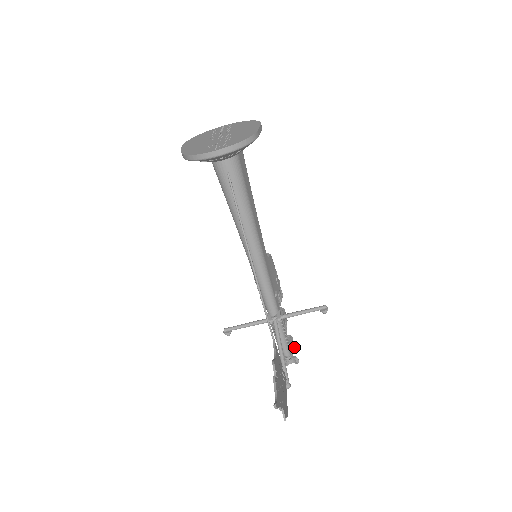
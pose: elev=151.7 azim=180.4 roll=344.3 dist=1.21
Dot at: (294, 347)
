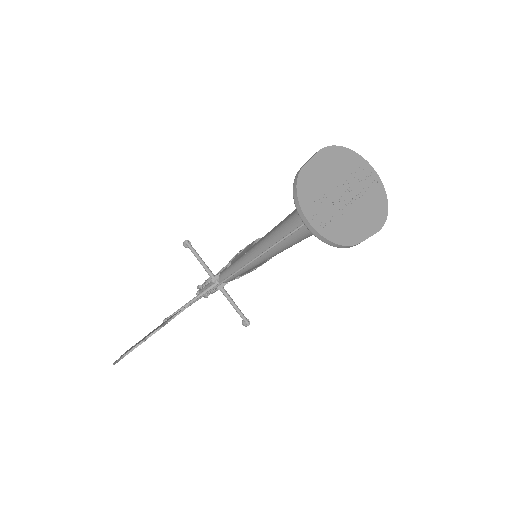
Dot at: occluded
